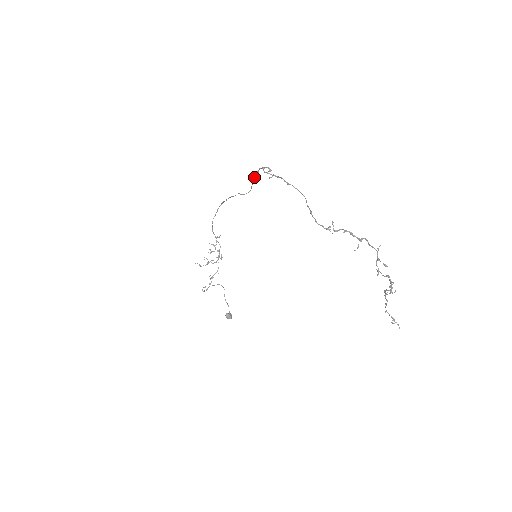
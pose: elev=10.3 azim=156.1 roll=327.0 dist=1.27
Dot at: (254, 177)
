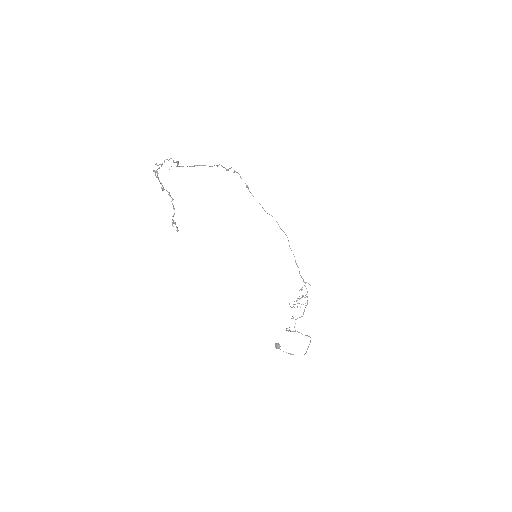
Dot at: (246, 185)
